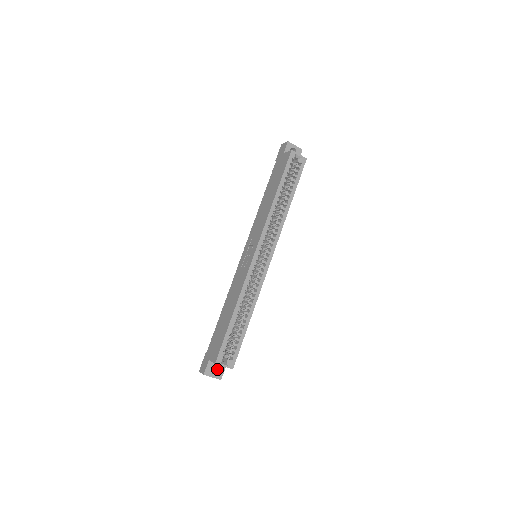
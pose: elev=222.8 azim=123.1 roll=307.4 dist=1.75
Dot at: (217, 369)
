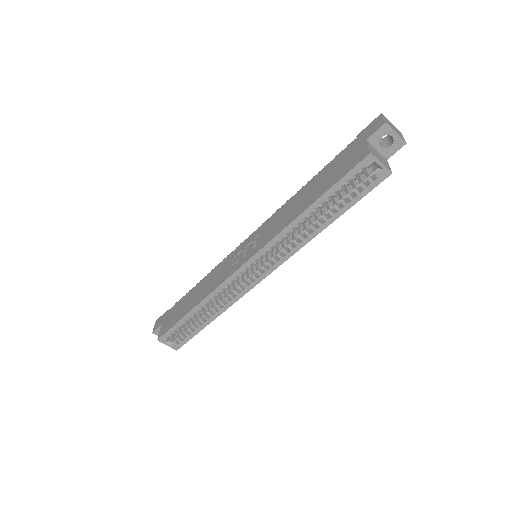
Dot at: occluded
